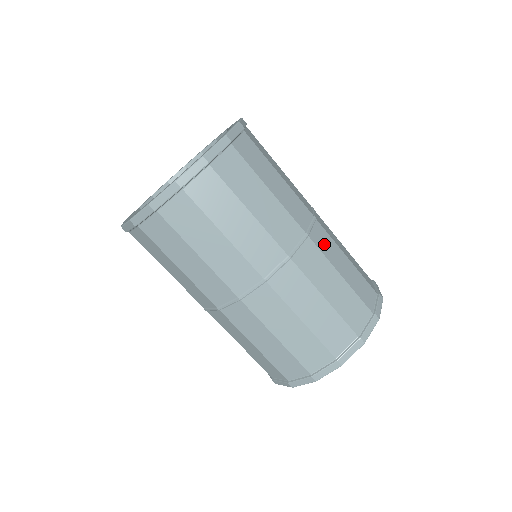
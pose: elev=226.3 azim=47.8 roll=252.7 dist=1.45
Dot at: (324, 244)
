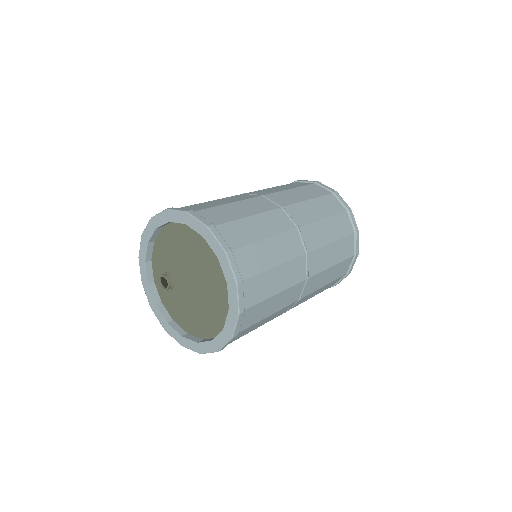
Dot at: (318, 263)
